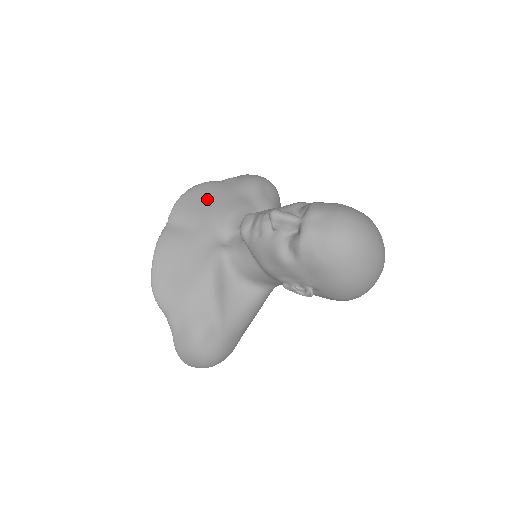
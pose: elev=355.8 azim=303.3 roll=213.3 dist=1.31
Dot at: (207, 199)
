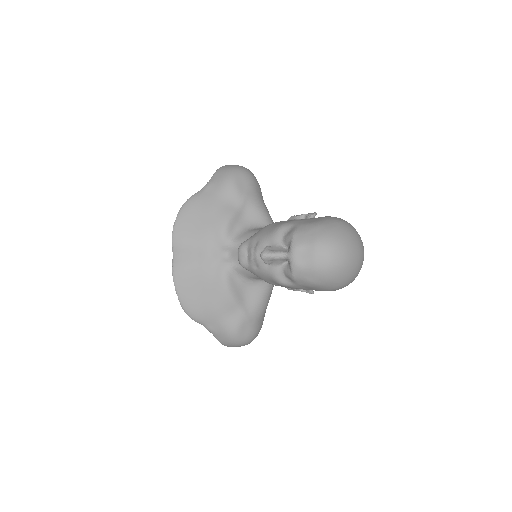
Dot at: (197, 220)
